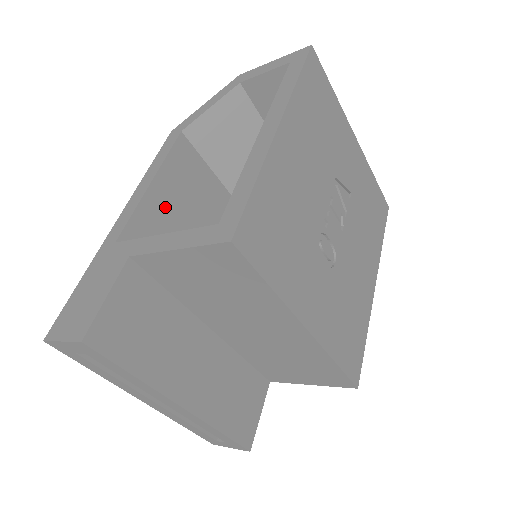
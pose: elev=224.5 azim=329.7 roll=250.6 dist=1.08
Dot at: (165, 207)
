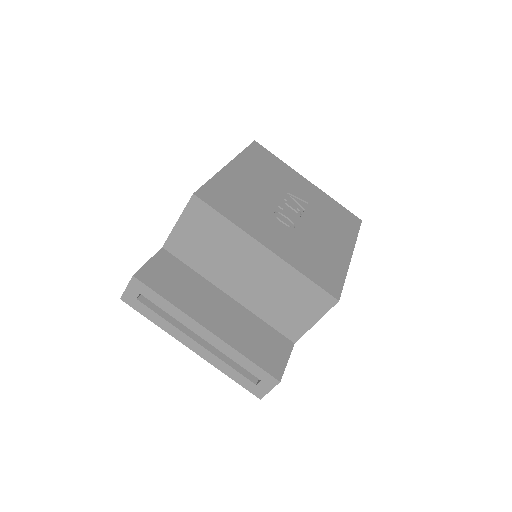
Dot at: occluded
